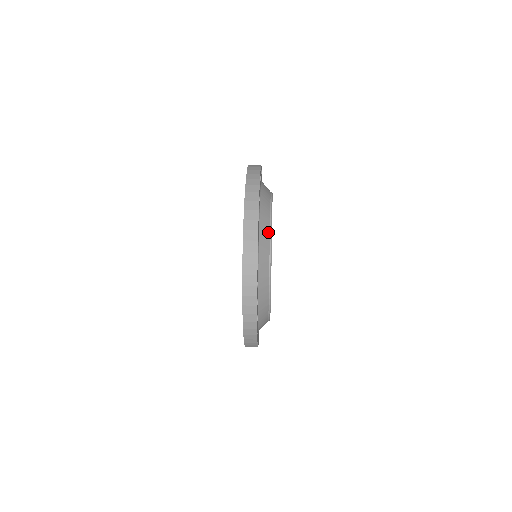
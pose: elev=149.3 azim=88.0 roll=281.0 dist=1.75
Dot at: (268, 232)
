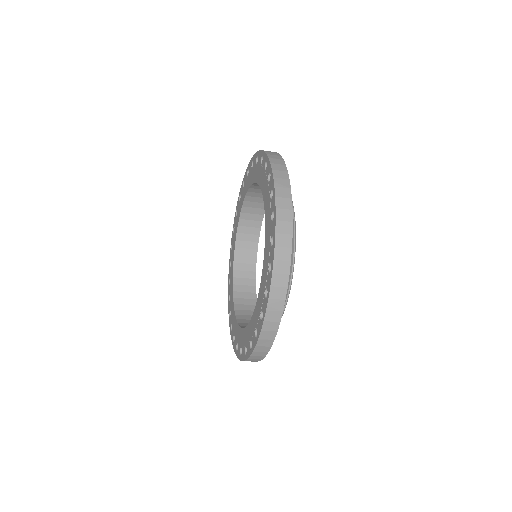
Dot at: occluded
